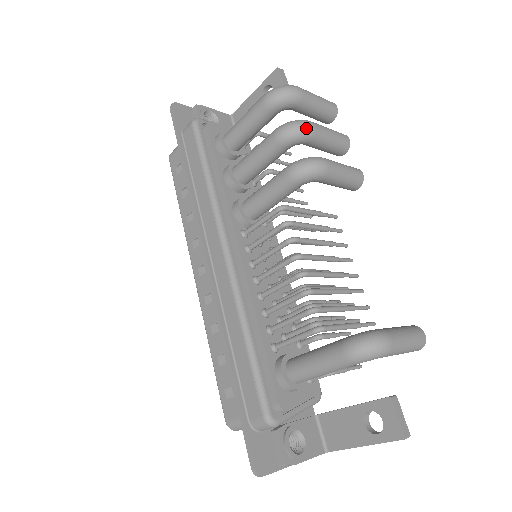
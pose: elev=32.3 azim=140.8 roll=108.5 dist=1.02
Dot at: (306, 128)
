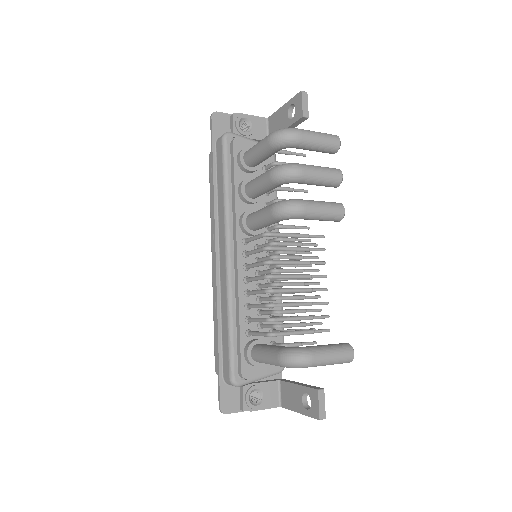
Dot at: (294, 173)
